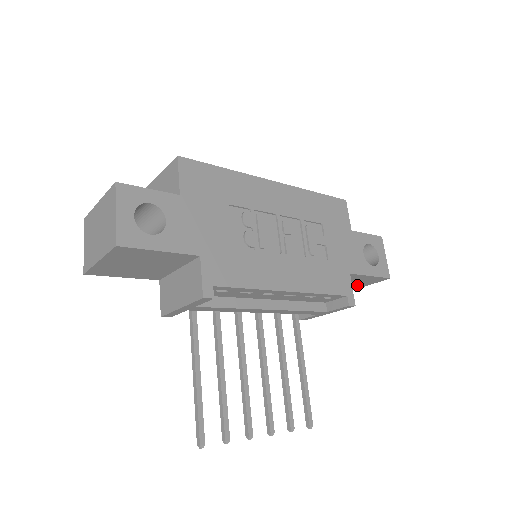
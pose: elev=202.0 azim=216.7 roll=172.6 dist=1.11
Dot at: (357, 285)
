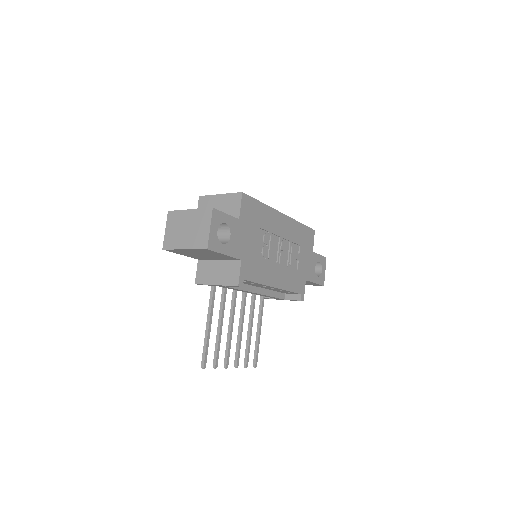
Dot at: occluded
